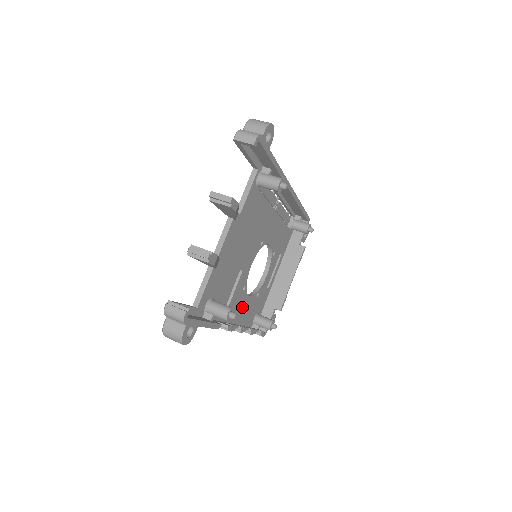
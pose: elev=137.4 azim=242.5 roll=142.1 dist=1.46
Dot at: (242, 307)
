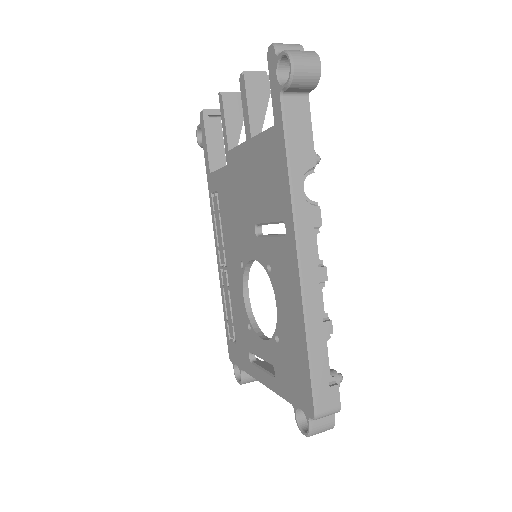
Dot at: occluded
